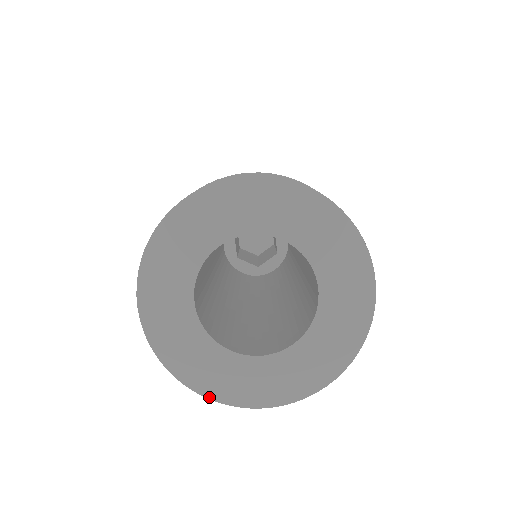
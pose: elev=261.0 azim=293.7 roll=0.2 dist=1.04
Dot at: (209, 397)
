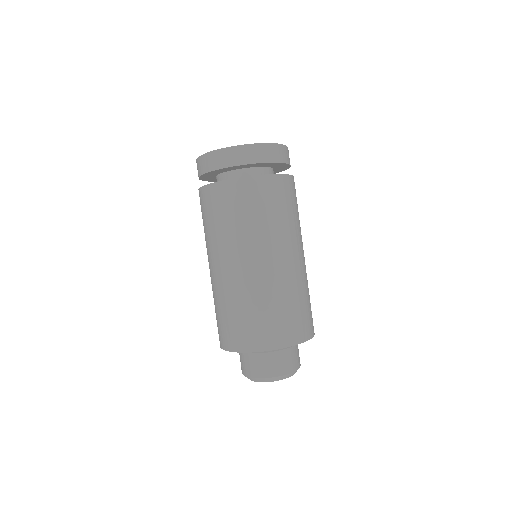
Dot at: (244, 145)
